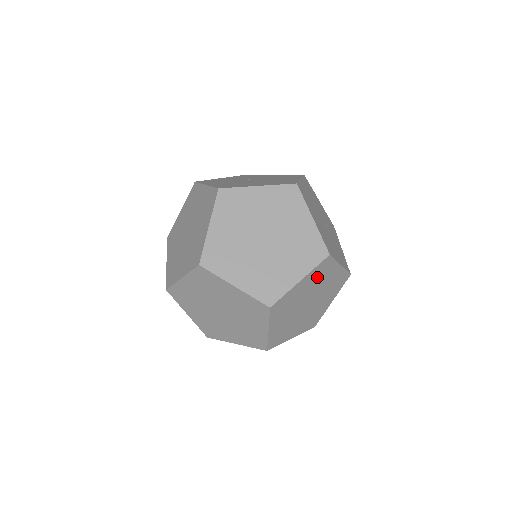
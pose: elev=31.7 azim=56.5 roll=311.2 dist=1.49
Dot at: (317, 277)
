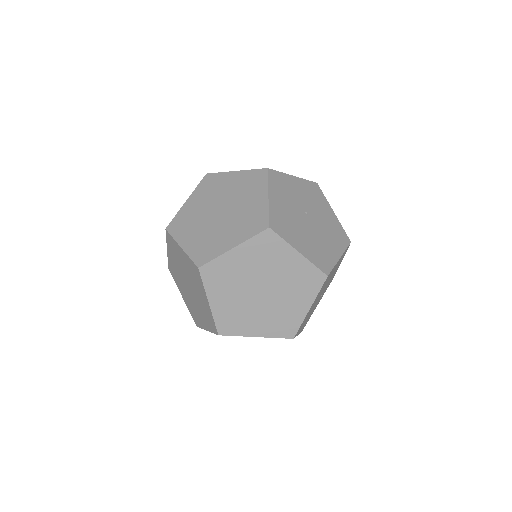
Dot at: occluded
